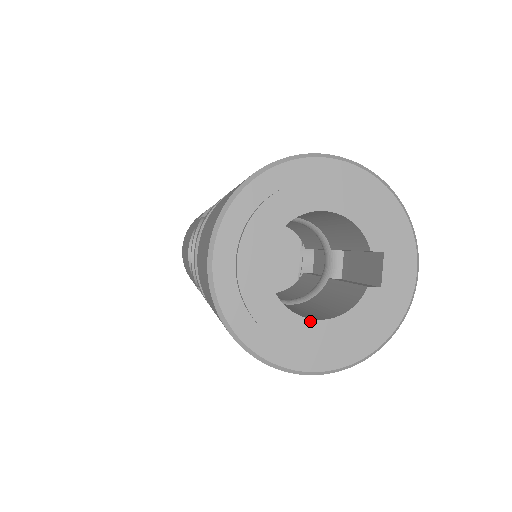
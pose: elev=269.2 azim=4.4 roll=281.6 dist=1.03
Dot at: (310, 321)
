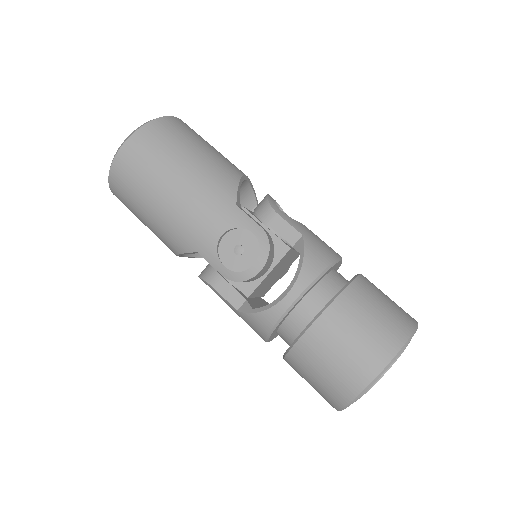
Dot at: occluded
